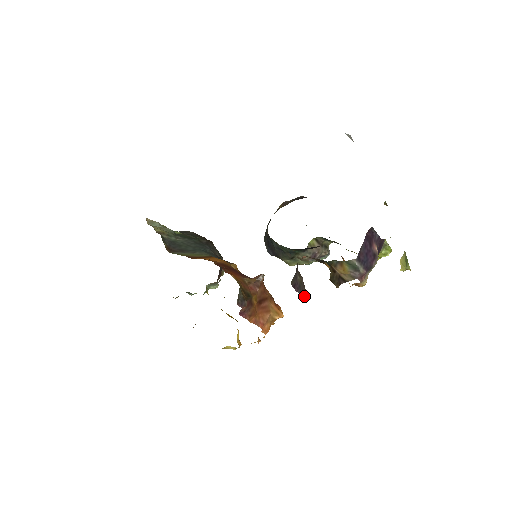
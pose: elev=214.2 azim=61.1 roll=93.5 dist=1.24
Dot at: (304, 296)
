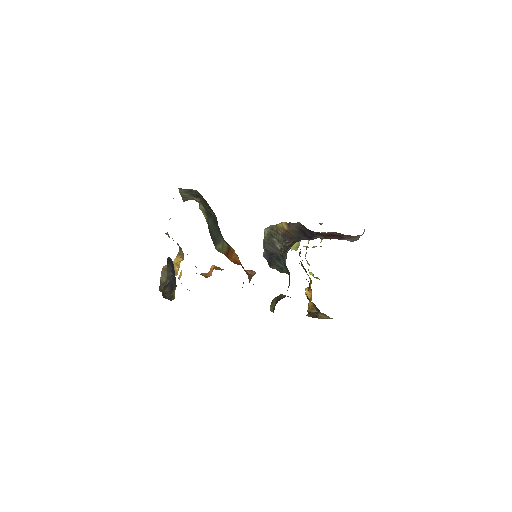
Dot at: occluded
